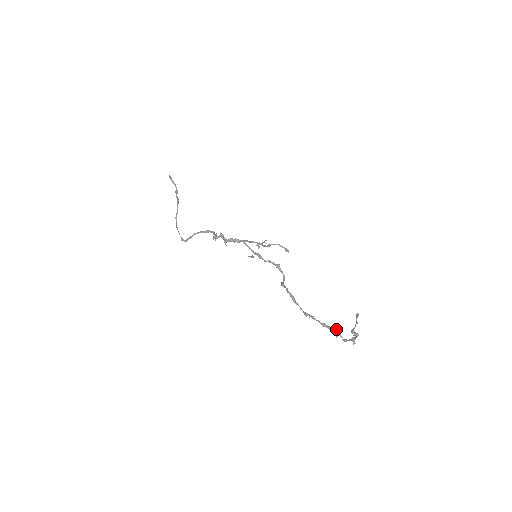
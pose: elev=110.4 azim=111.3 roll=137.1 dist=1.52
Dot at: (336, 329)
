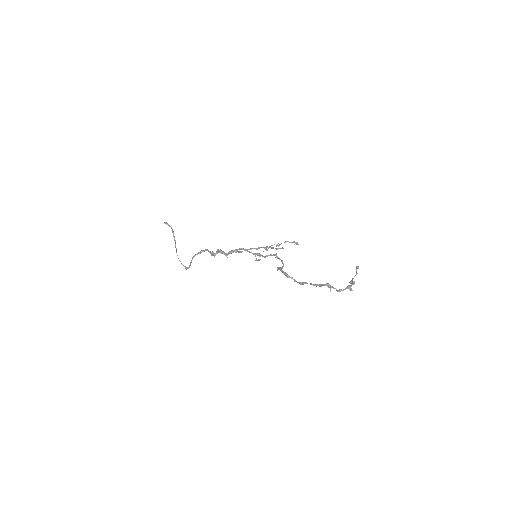
Dot at: (327, 284)
